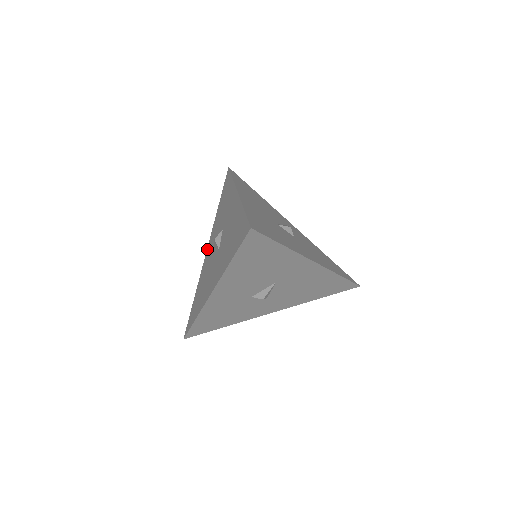
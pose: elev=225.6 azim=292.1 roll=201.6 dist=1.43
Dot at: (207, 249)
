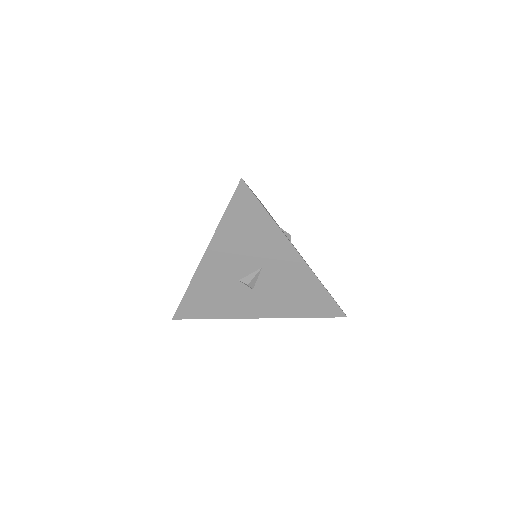
Dot at: occluded
